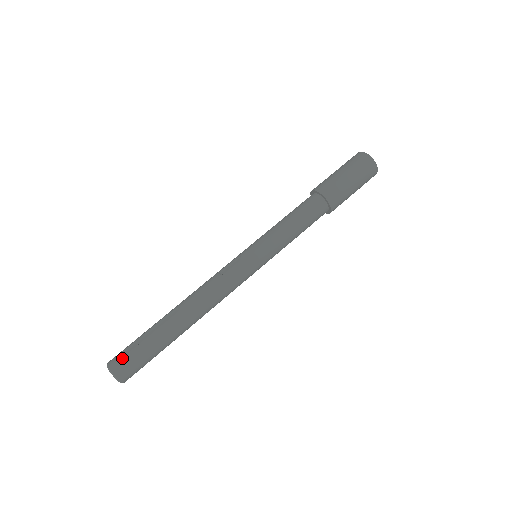
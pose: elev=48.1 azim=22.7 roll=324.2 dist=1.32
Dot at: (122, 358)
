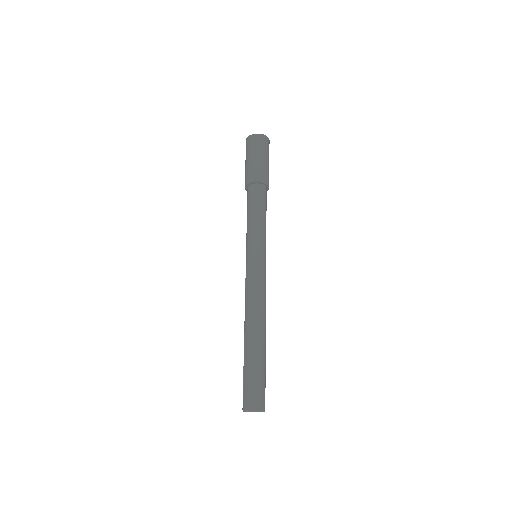
Dot at: (244, 396)
